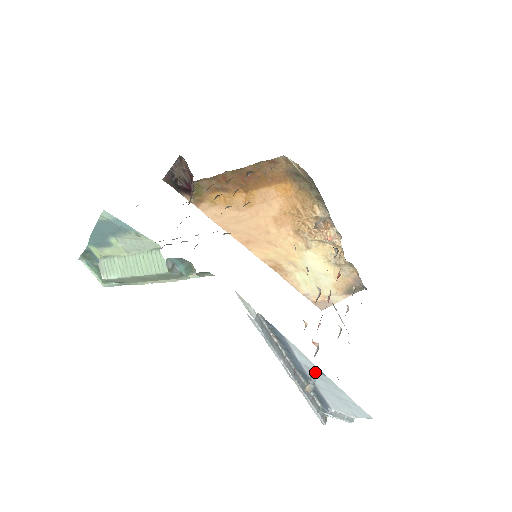
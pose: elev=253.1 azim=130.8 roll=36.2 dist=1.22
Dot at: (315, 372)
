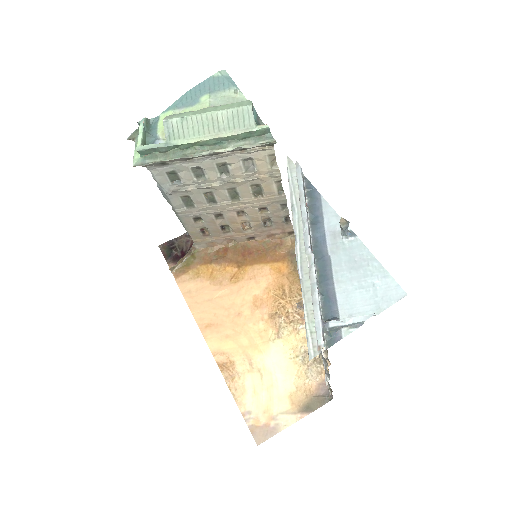
Dot at: occluded
